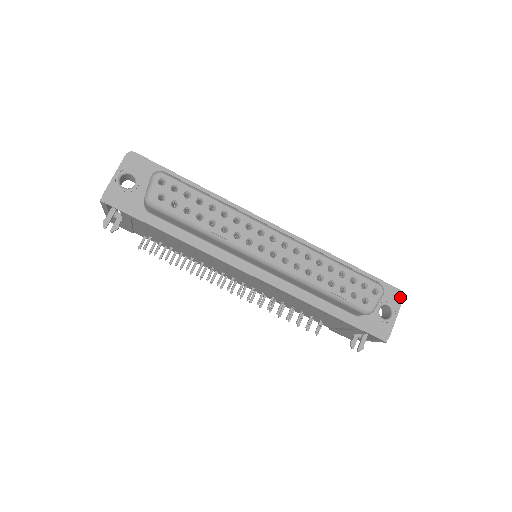
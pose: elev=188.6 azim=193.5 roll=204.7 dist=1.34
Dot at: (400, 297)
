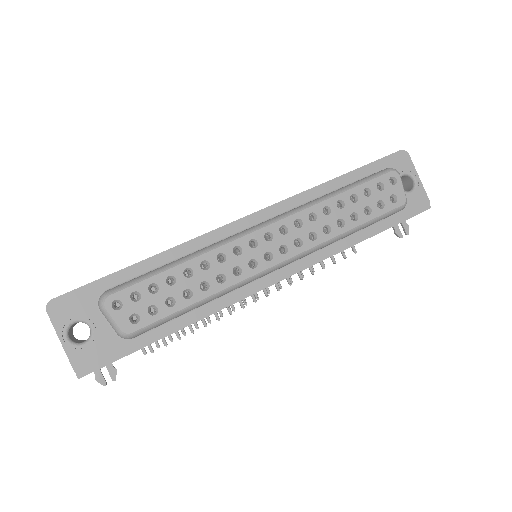
Dot at: (406, 157)
